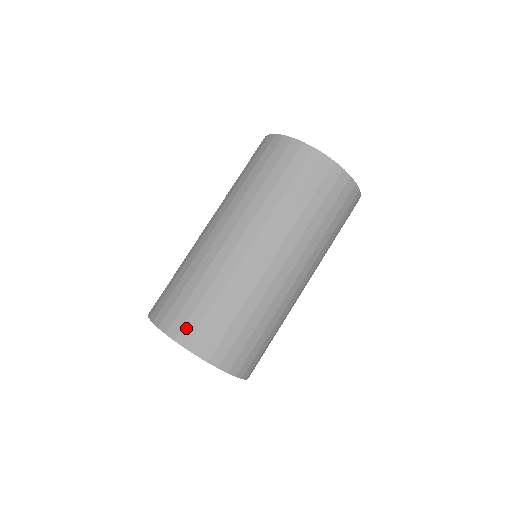
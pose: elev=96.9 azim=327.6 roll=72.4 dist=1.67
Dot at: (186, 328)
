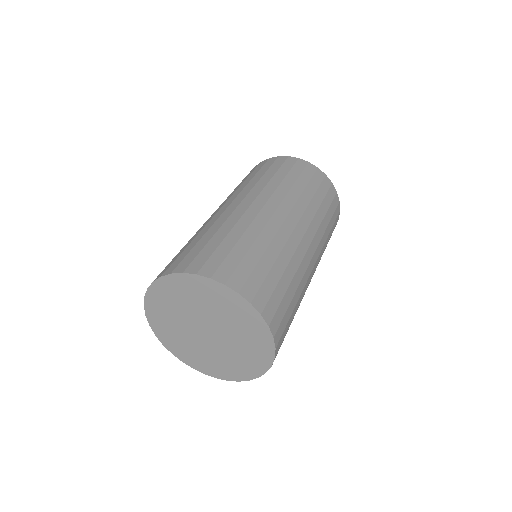
Dot at: (164, 269)
